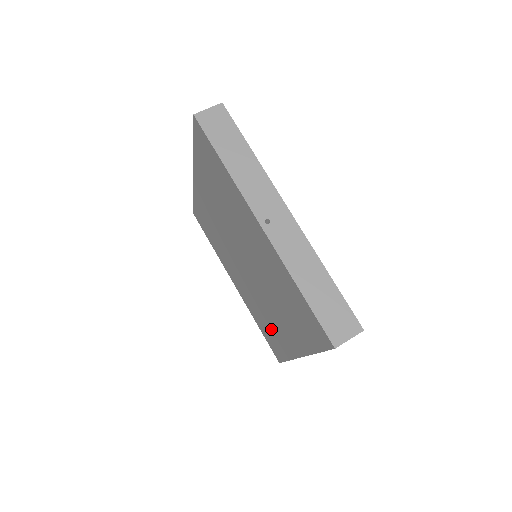
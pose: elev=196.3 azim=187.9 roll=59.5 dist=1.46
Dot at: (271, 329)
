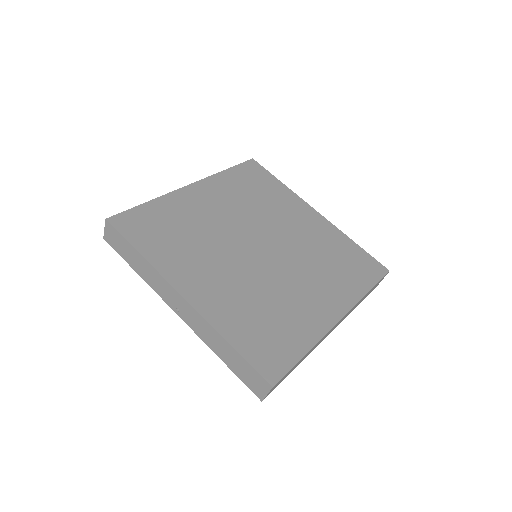
Dot at: occluded
